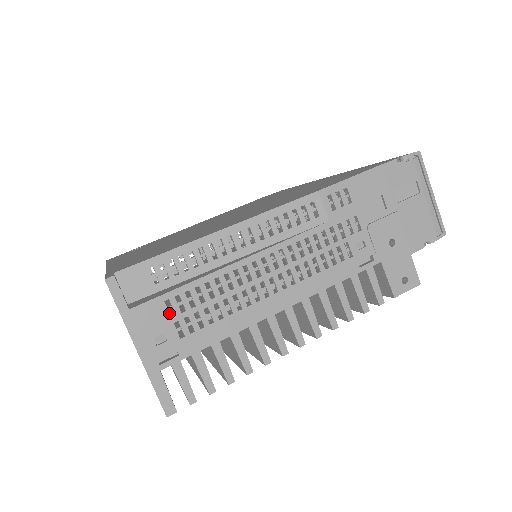
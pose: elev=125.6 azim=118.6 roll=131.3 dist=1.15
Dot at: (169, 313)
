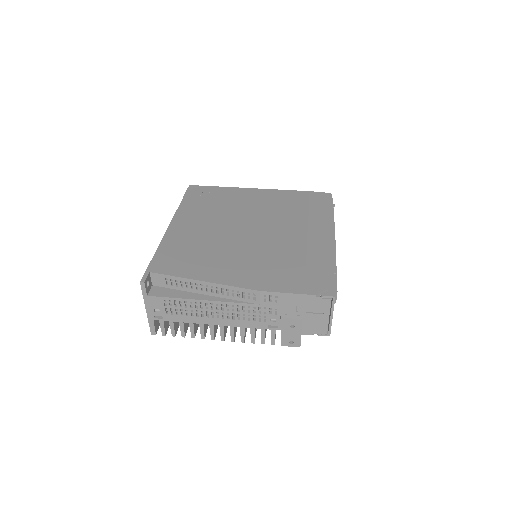
Dot at: (164, 304)
